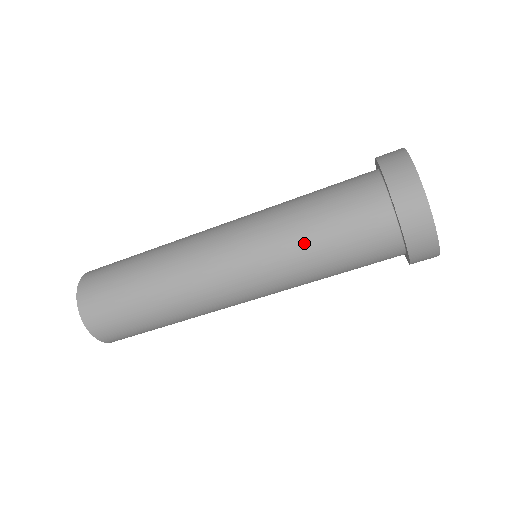
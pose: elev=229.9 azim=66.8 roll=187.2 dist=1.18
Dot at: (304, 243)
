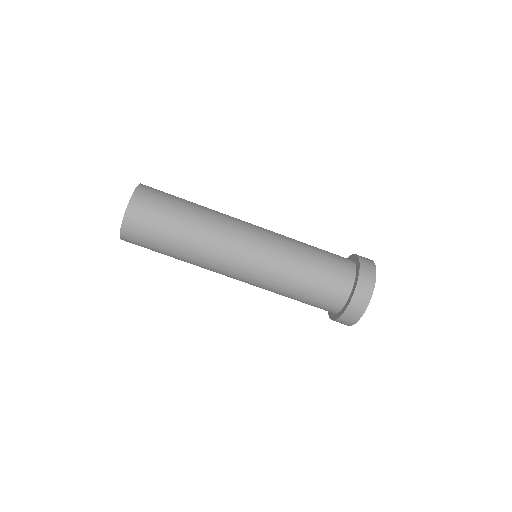
Dot at: (299, 268)
